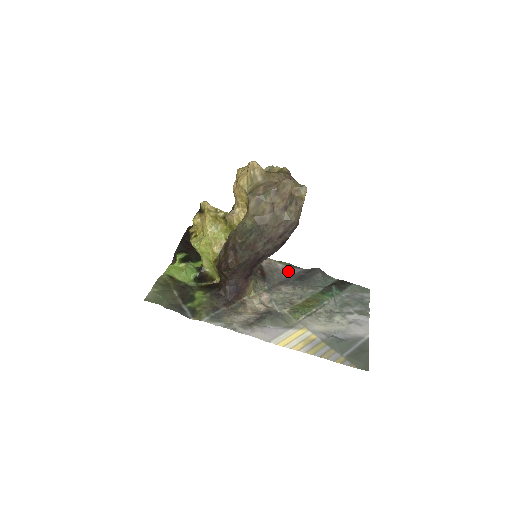
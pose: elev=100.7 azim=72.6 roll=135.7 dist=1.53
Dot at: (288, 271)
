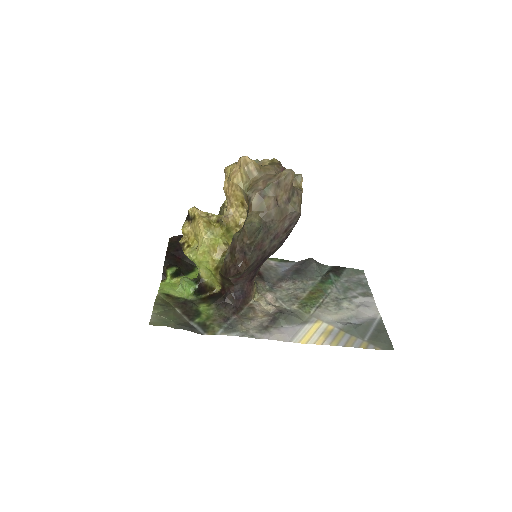
Dot at: (282, 267)
